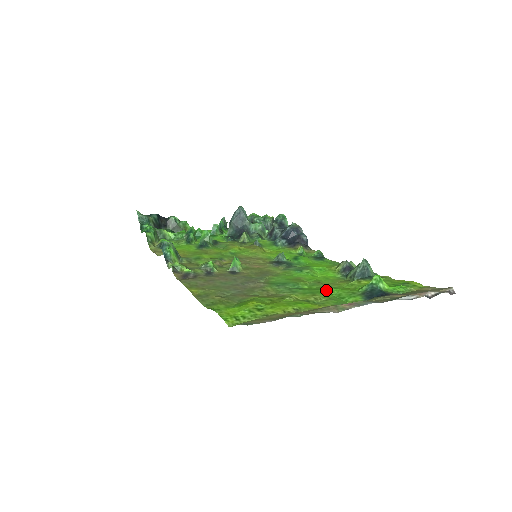
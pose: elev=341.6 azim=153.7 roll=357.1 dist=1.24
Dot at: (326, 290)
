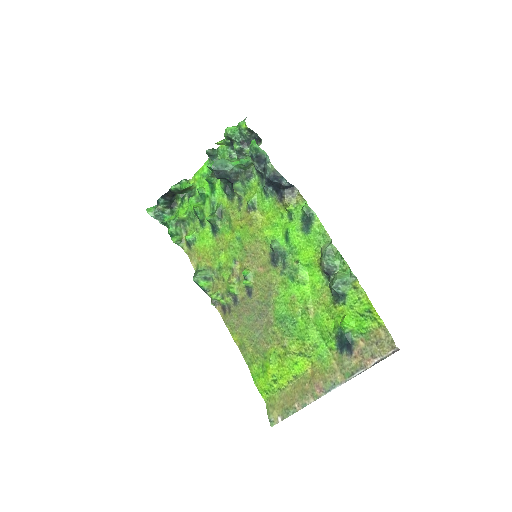
Dot at: (312, 326)
